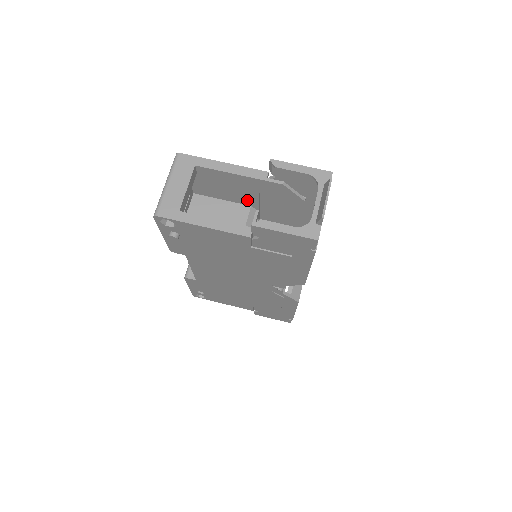
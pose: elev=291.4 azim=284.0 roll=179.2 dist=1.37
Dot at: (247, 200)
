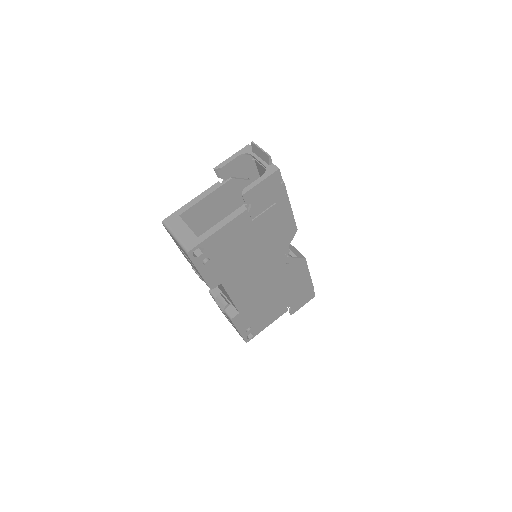
Dot at: (221, 216)
